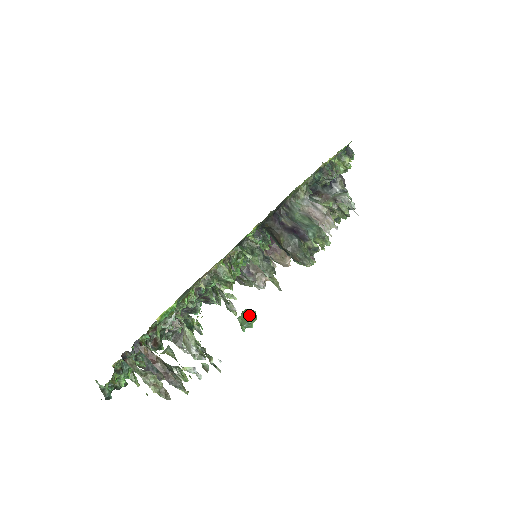
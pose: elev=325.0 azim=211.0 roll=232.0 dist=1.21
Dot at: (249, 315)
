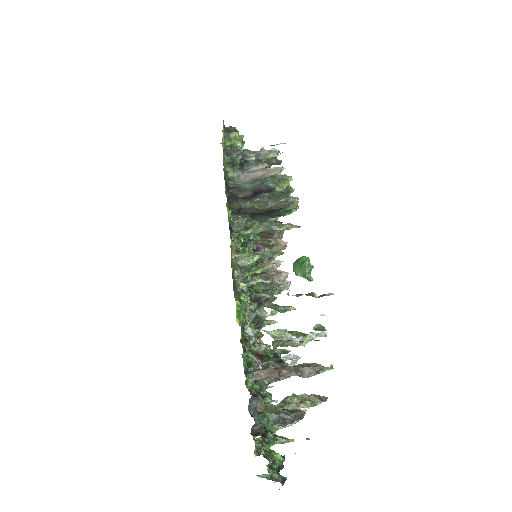
Dot at: (300, 262)
